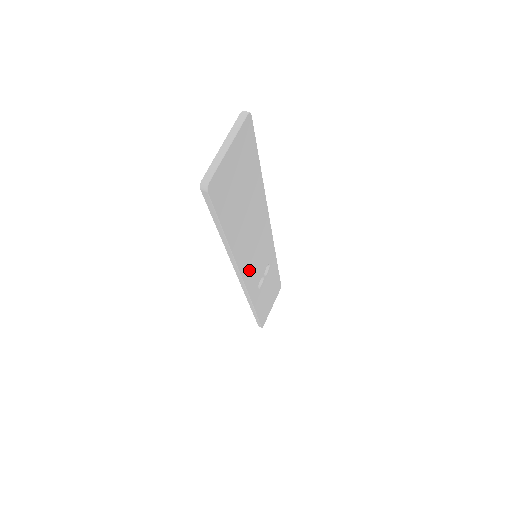
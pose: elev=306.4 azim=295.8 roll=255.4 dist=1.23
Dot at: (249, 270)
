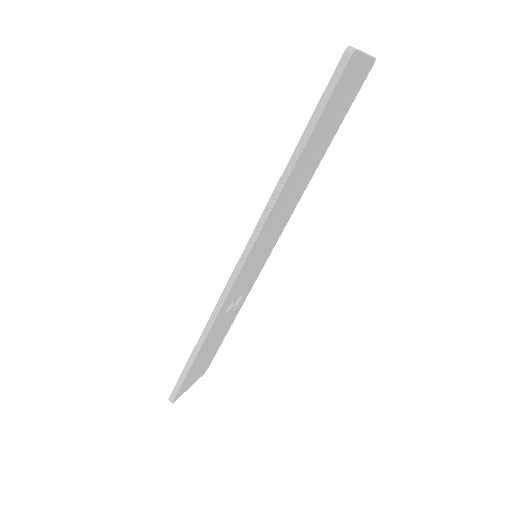
Dot at: (252, 256)
